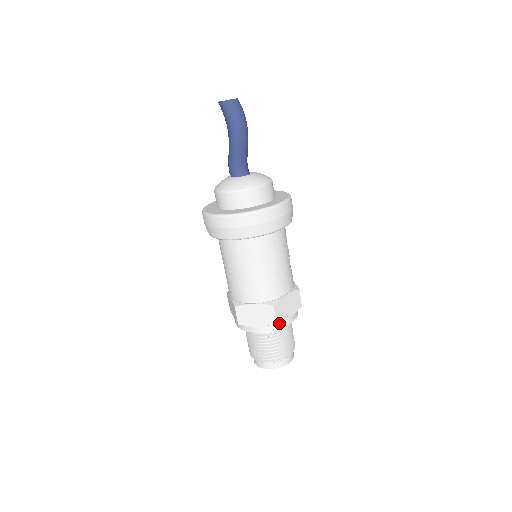
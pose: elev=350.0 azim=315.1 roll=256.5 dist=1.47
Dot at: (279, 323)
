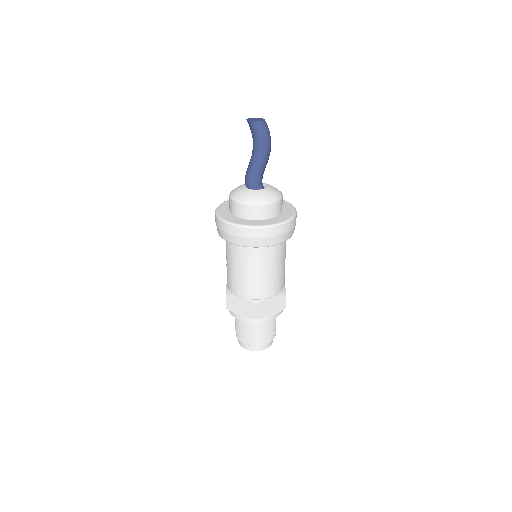
Dot at: occluded
